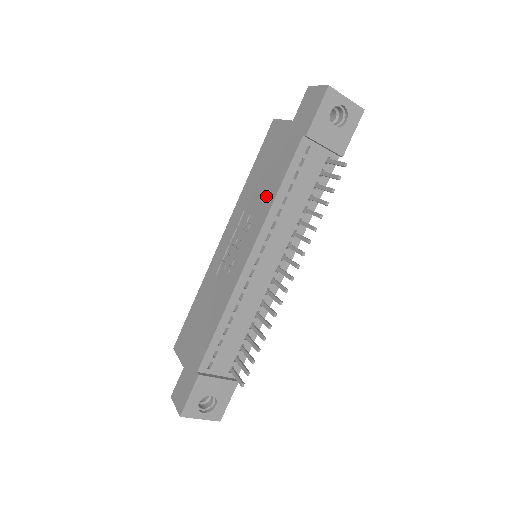
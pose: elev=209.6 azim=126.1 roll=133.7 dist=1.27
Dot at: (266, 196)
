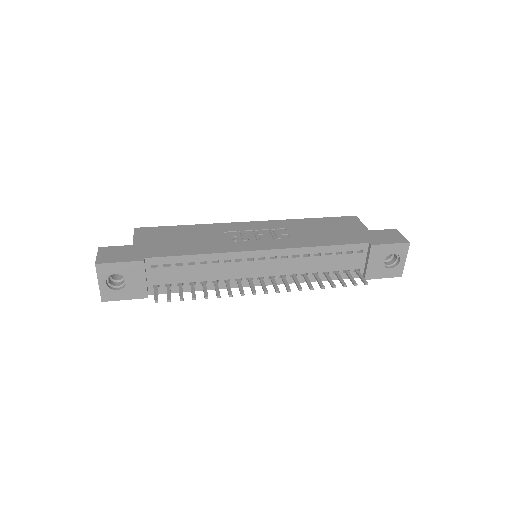
Dot at: (311, 239)
